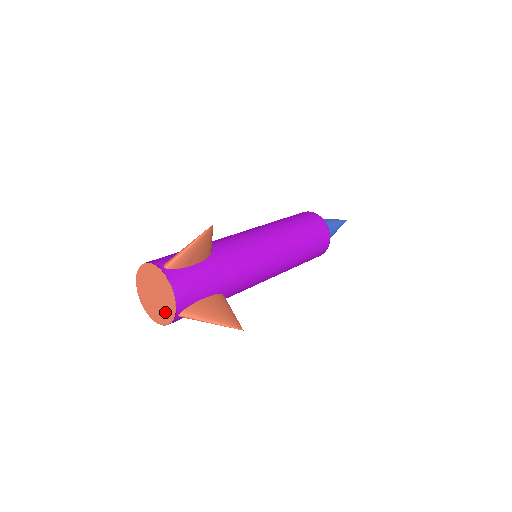
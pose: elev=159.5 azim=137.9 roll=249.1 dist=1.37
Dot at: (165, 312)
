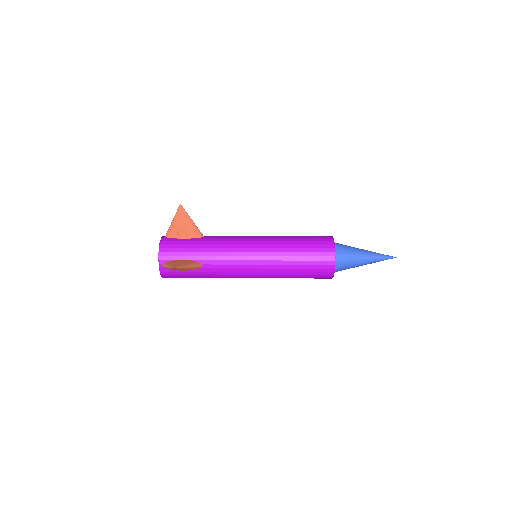
Dot at: occluded
